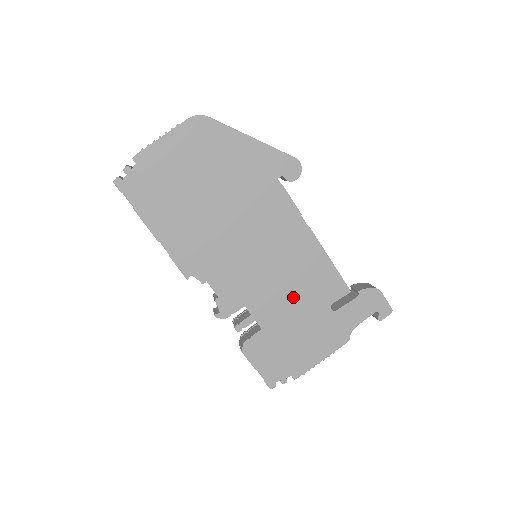
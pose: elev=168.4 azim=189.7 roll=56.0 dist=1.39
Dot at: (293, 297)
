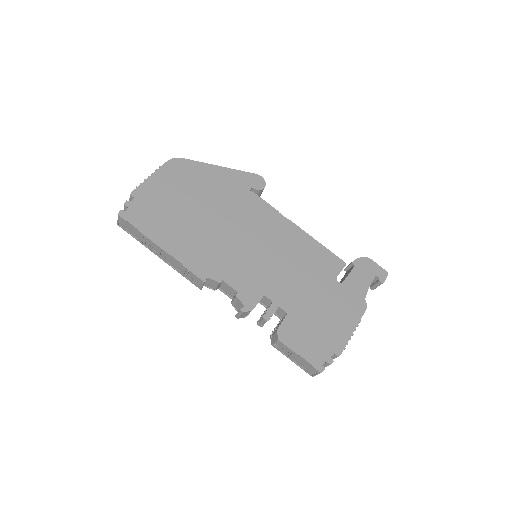
Dot at: (302, 278)
